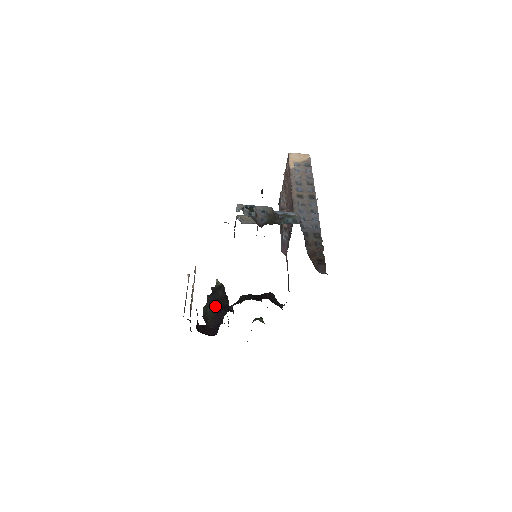
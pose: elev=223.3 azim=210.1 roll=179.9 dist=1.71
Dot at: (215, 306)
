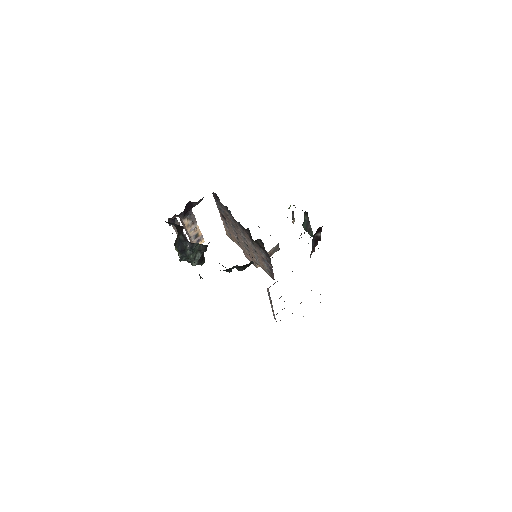
Dot at: occluded
